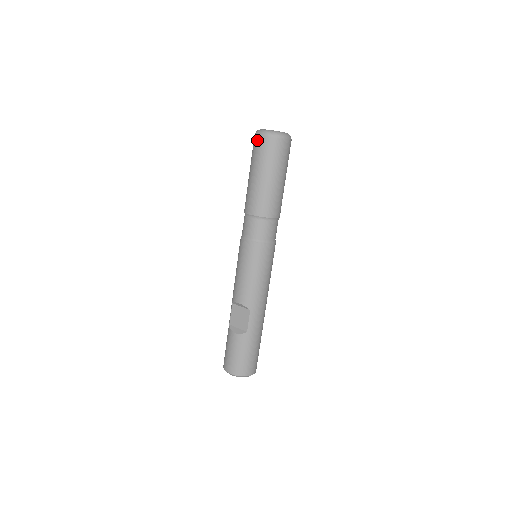
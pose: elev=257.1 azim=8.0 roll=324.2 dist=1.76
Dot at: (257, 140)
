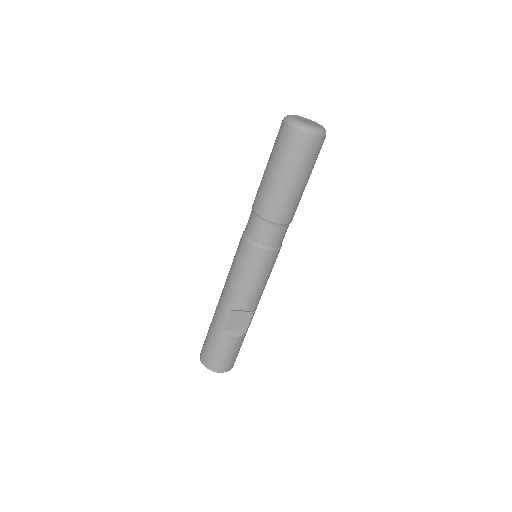
Dot at: (304, 140)
